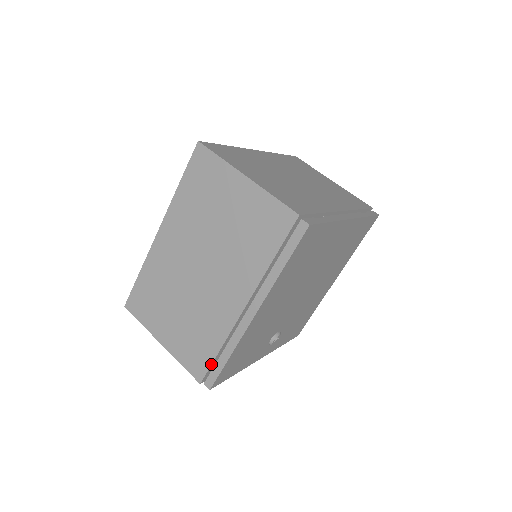
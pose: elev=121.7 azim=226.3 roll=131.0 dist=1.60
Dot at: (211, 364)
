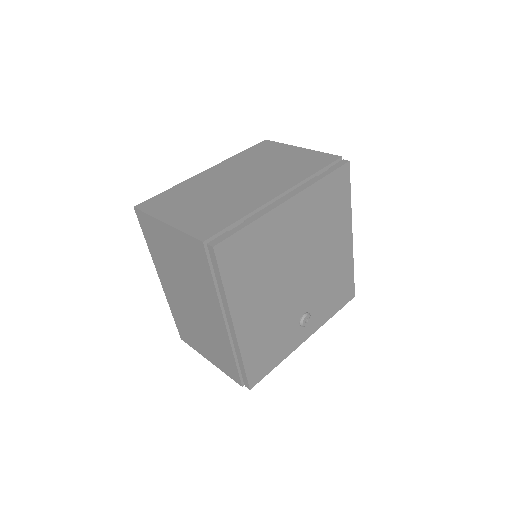
Dot at: (237, 371)
